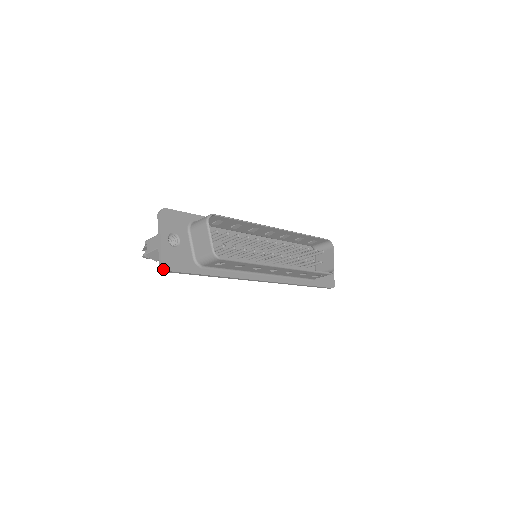
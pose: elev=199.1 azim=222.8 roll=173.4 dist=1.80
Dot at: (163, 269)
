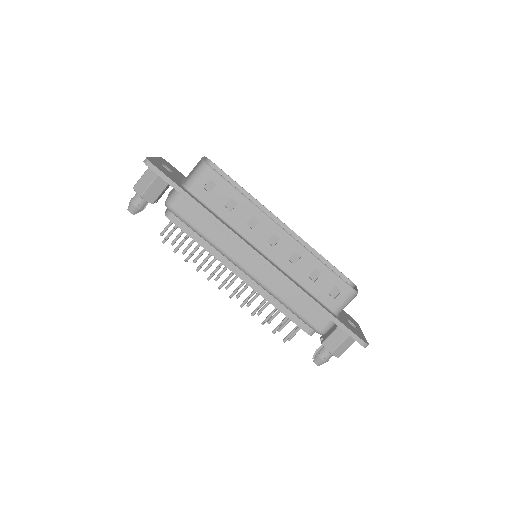
Dot at: (146, 161)
